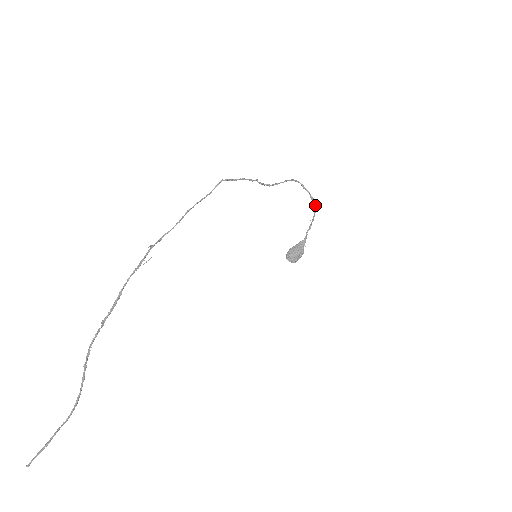
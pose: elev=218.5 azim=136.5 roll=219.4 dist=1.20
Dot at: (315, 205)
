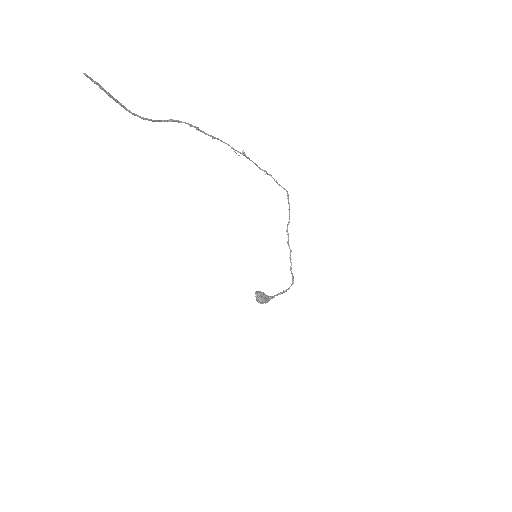
Dot at: (292, 284)
